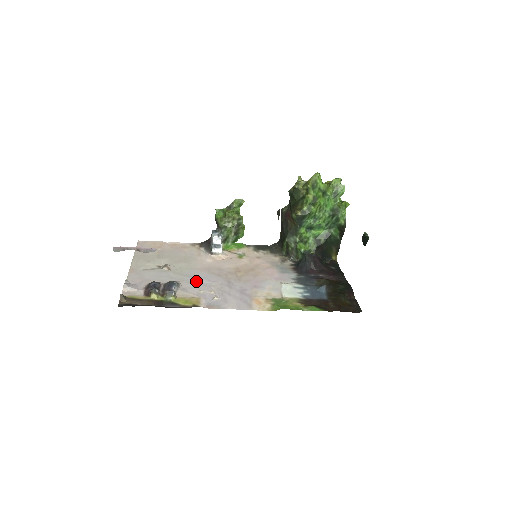
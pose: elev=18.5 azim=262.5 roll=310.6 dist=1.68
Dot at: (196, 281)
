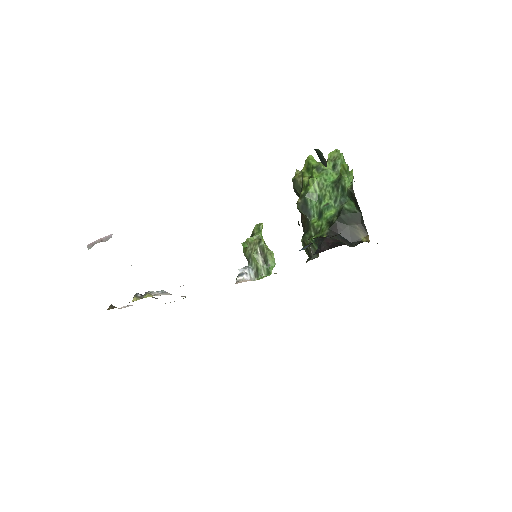
Dot at: occluded
